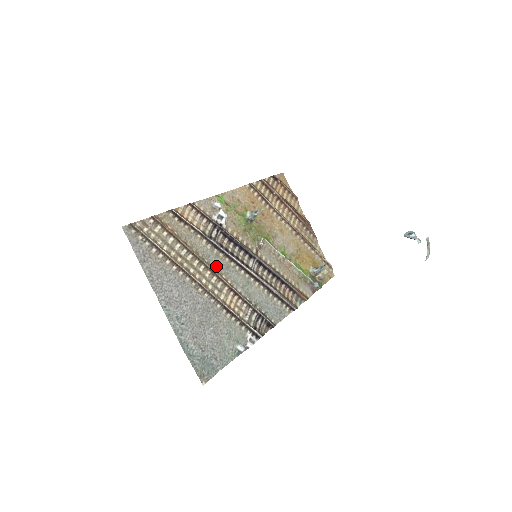
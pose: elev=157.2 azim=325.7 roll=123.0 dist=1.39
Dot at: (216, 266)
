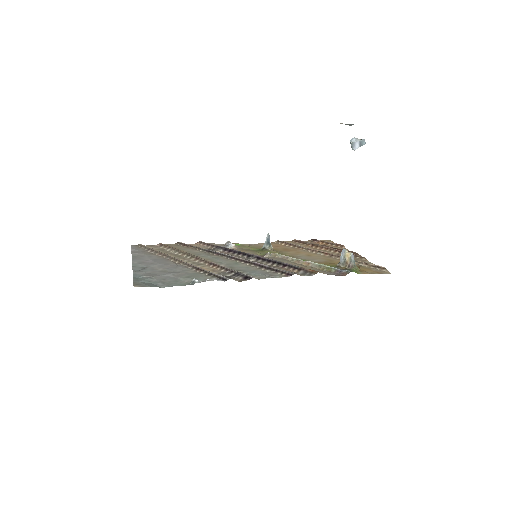
Dot at: (204, 257)
